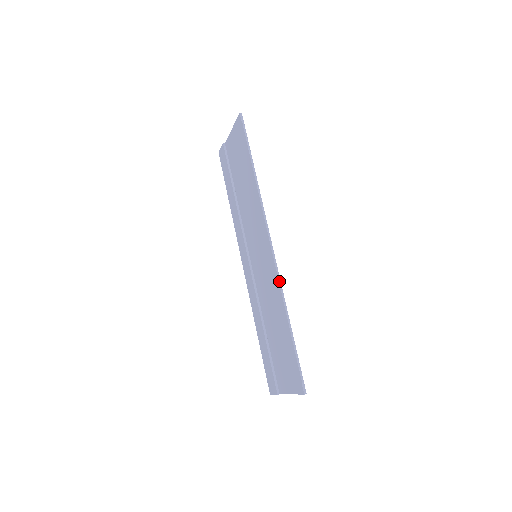
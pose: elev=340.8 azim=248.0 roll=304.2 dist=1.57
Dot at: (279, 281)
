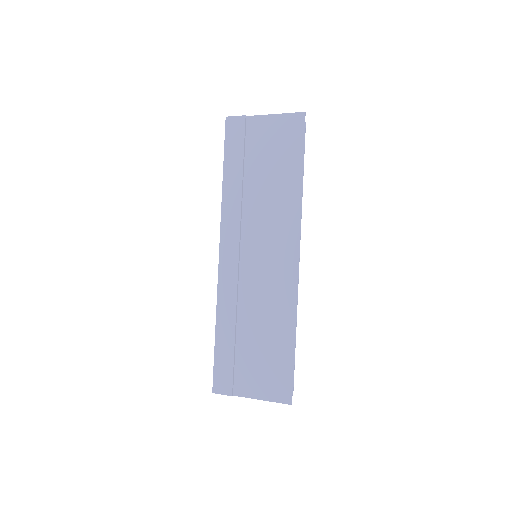
Dot at: occluded
